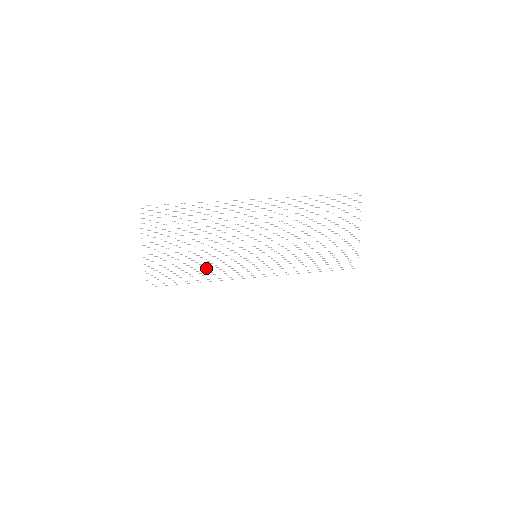
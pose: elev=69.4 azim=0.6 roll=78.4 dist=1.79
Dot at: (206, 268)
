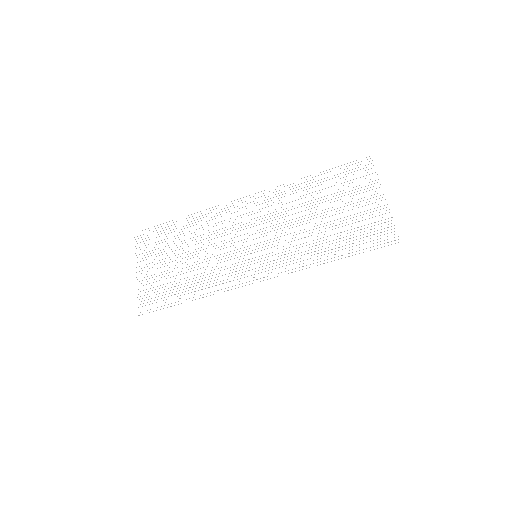
Dot at: occluded
